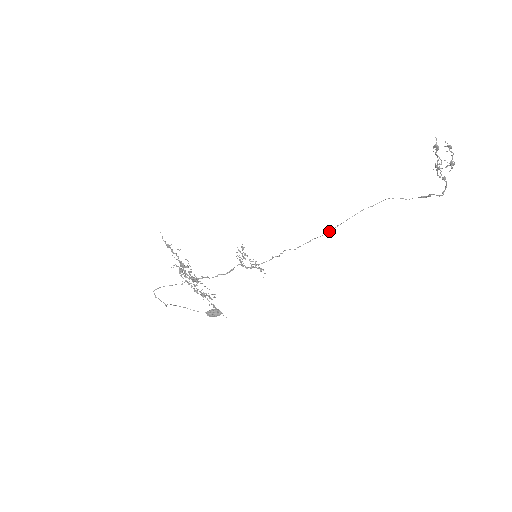
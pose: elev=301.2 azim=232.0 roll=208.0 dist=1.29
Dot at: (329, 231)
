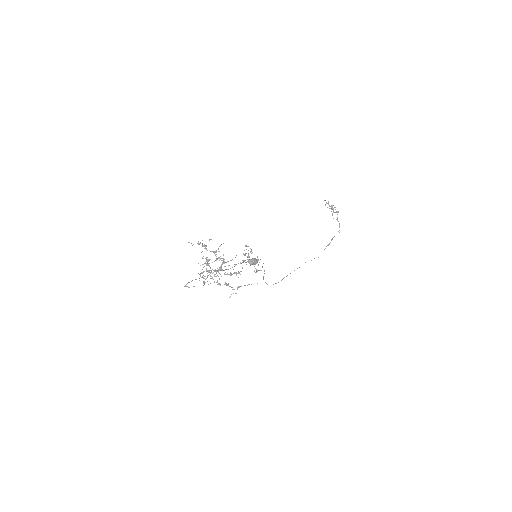
Dot at: occluded
